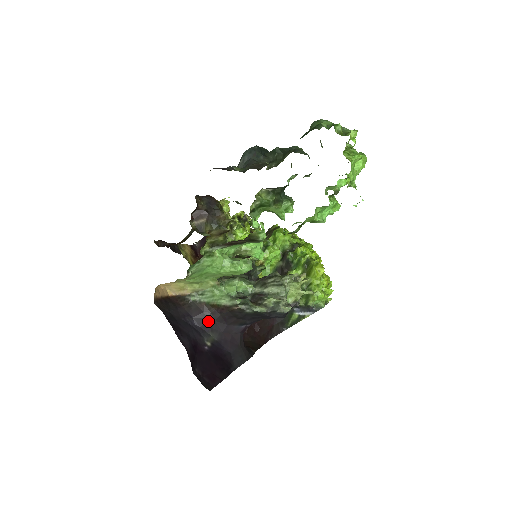
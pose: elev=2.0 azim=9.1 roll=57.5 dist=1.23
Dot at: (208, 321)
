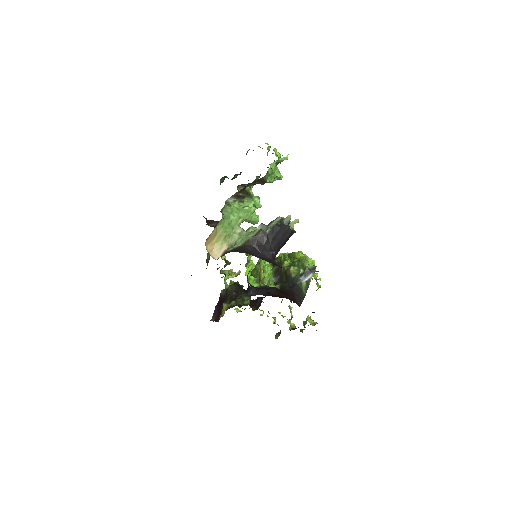
Dot at: (247, 251)
